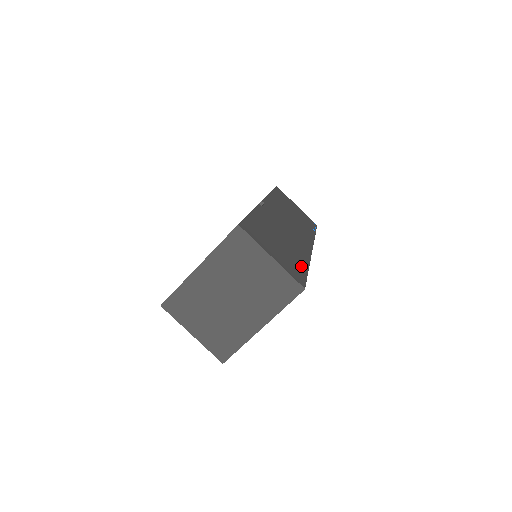
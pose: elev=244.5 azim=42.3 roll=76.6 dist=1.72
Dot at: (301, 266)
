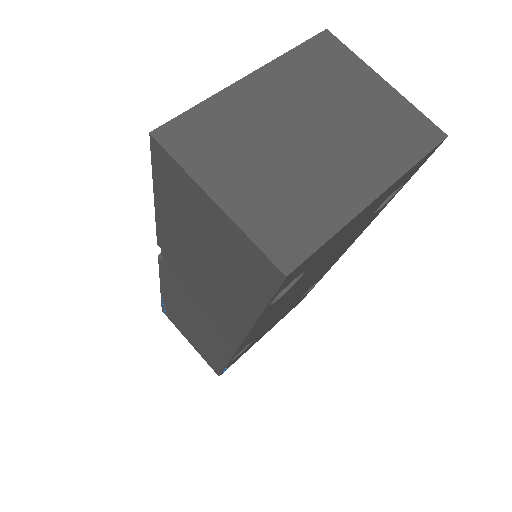
Dot at: occluded
